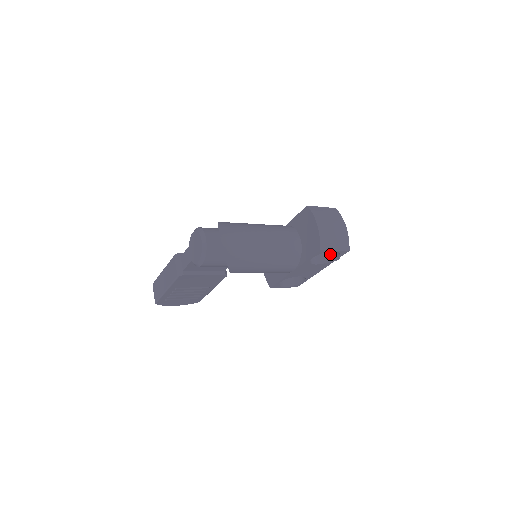
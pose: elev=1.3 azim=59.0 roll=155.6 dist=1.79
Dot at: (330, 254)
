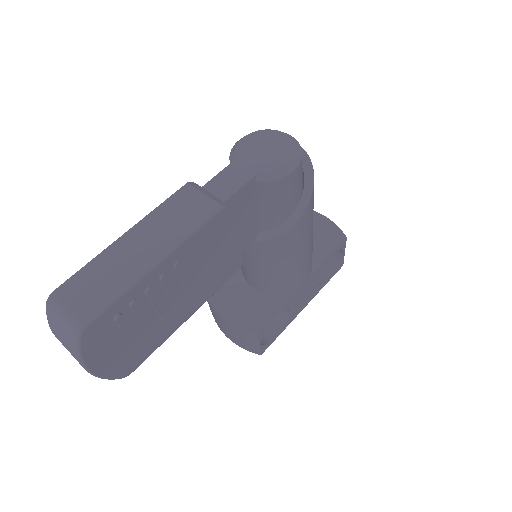
Dot at: occluded
